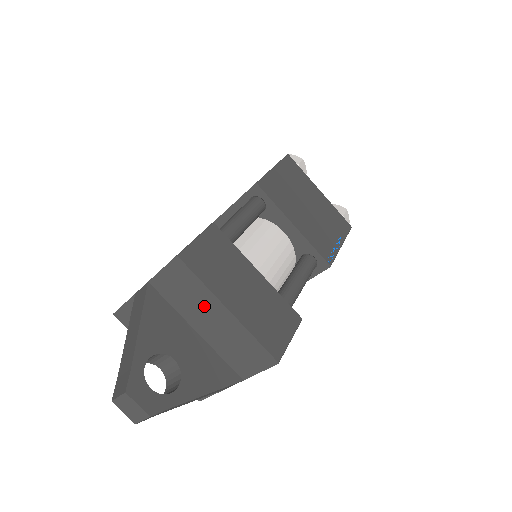
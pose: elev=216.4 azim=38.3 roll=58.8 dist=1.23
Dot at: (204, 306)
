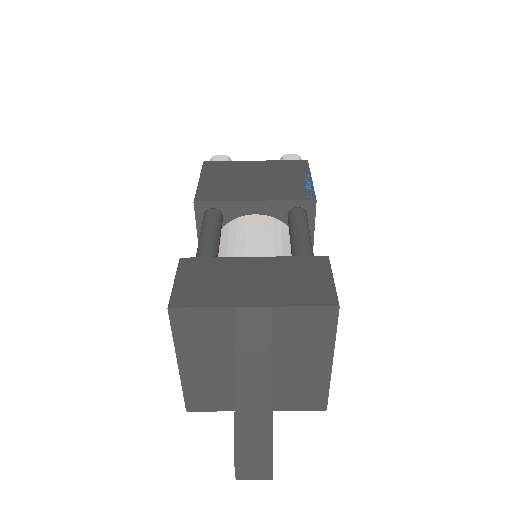
Dot at: (310, 351)
